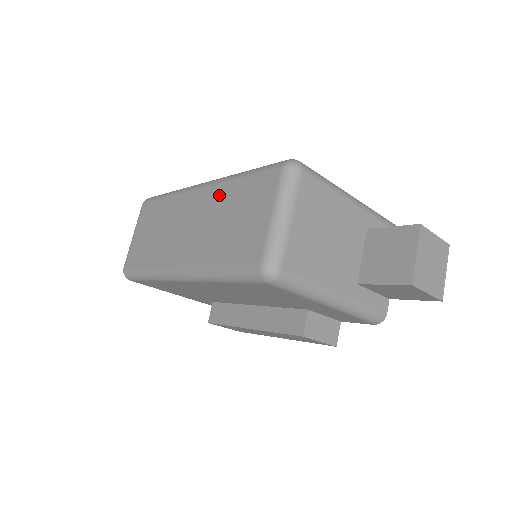
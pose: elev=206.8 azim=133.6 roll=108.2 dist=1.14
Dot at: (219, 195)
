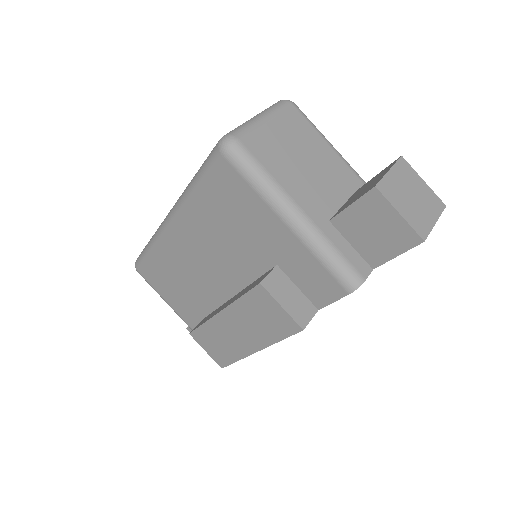
Dot at: occluded
